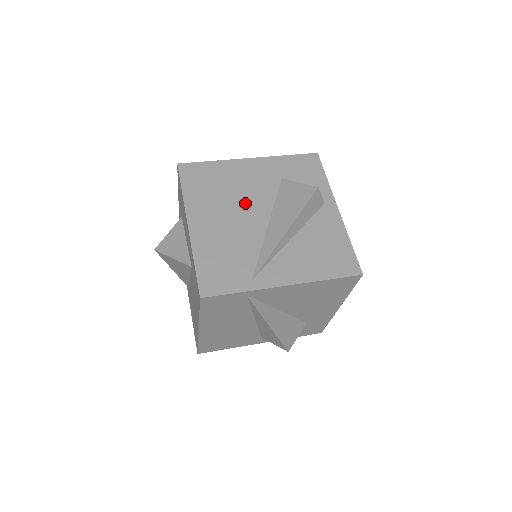
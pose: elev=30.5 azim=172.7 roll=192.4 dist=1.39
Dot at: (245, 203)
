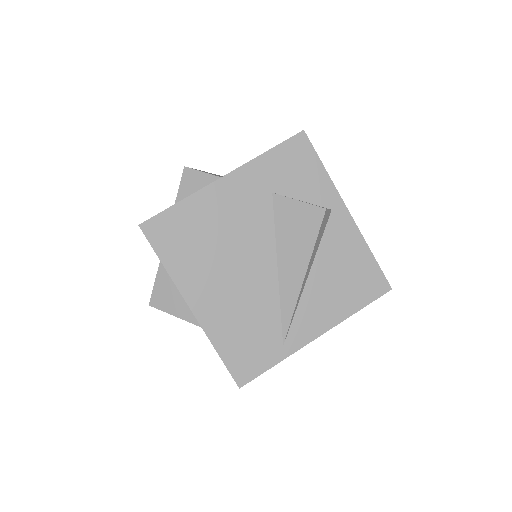
Dot at: (242, 250)
